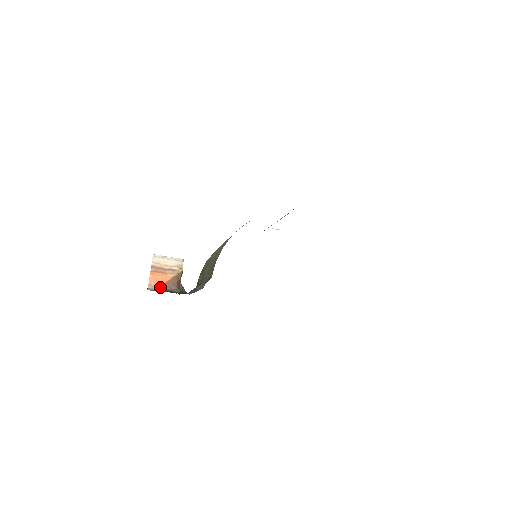
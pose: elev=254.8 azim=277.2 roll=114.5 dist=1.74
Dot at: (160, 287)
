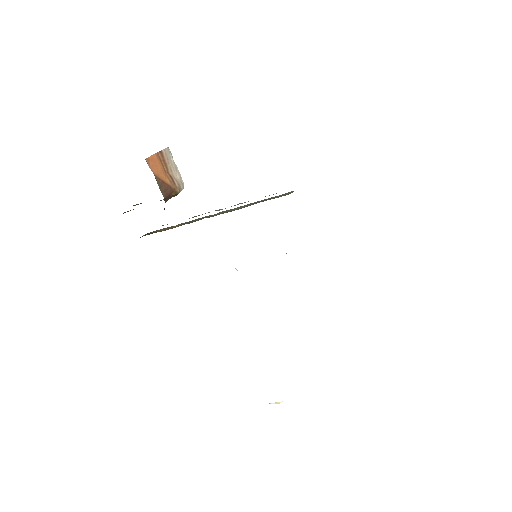
Dot at: (154, 175)
